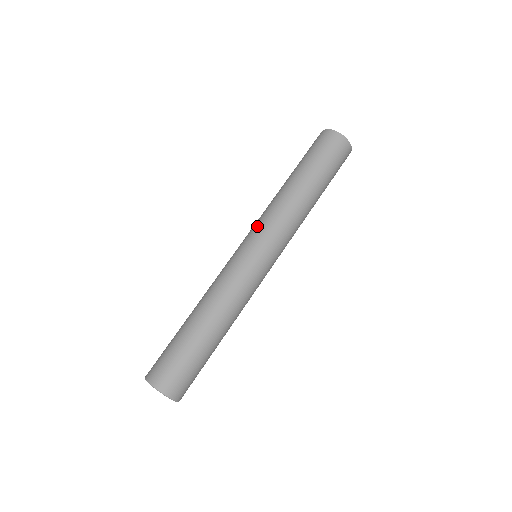
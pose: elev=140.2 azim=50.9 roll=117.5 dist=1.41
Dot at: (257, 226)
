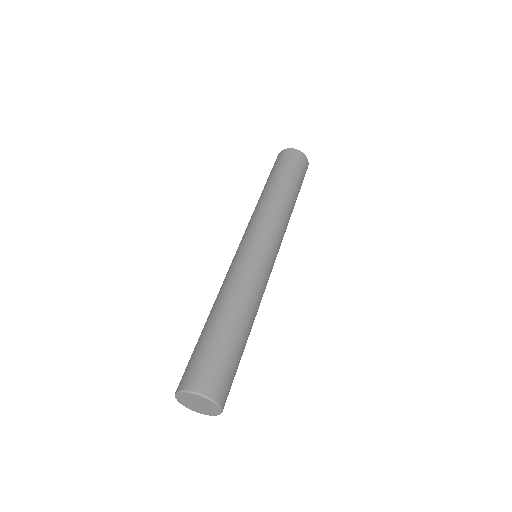
Dot at: (254, 225)
